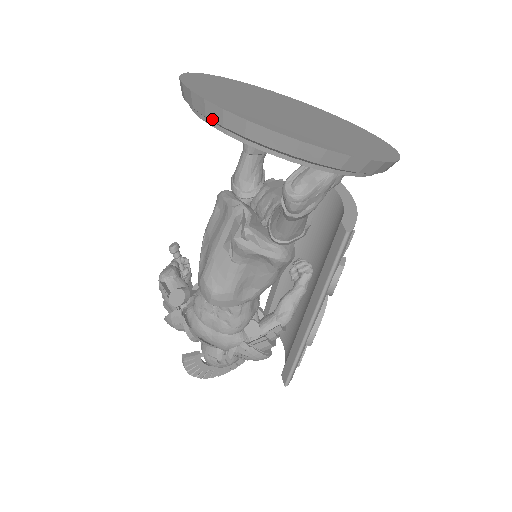
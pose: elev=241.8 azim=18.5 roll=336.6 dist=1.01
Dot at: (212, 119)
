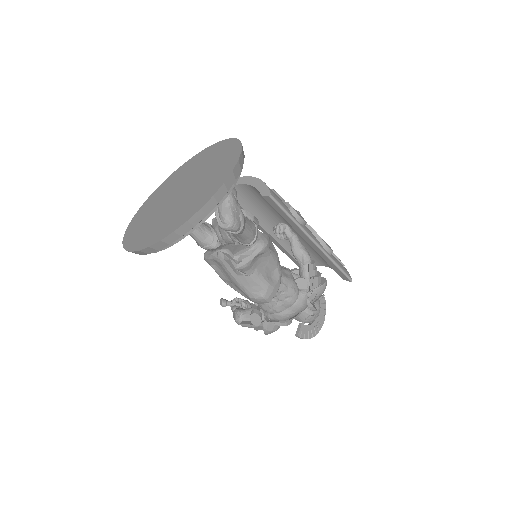
Dot at: (162, 248)
